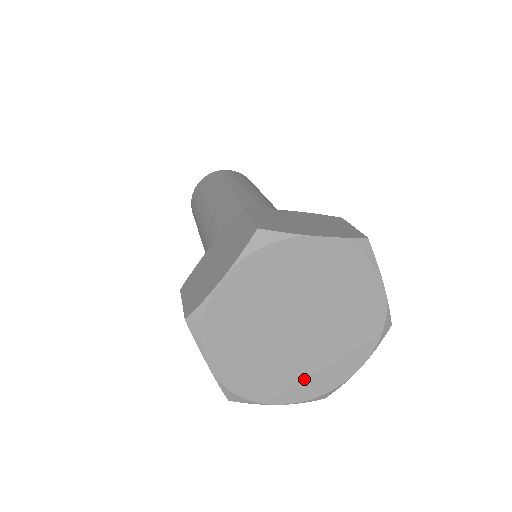
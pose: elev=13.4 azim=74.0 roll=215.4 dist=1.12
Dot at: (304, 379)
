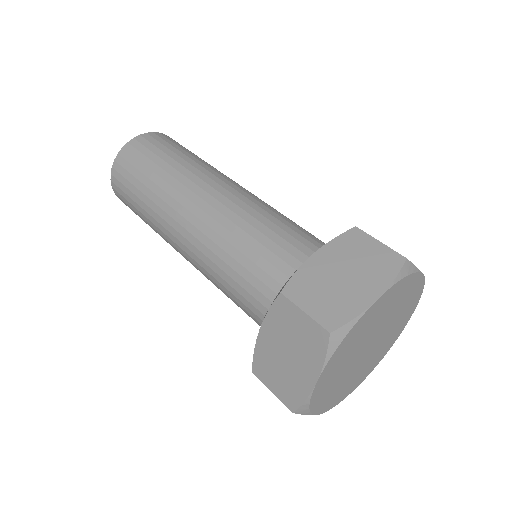
Dot at: (342, 391)
